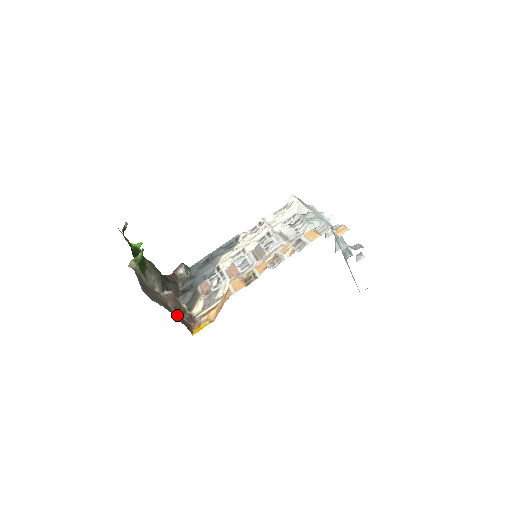
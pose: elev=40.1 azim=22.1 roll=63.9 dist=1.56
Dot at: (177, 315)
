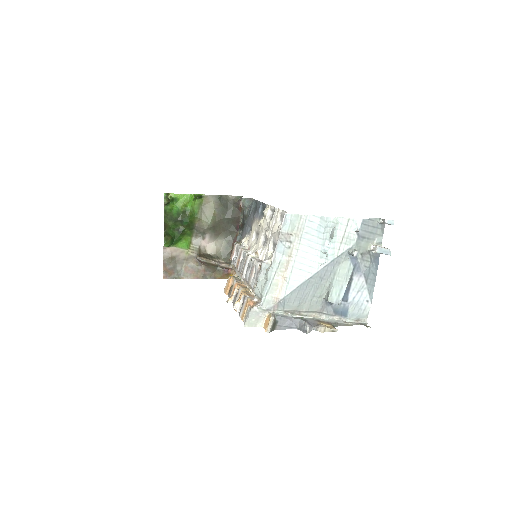
Dot at: (209, 272)
